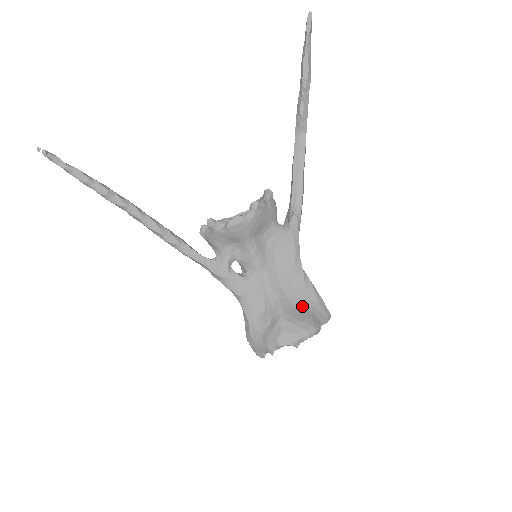
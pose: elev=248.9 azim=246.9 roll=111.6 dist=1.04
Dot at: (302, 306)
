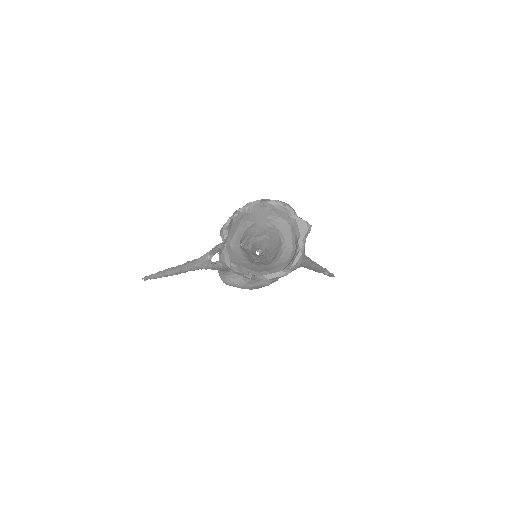
Dot at: occluded
